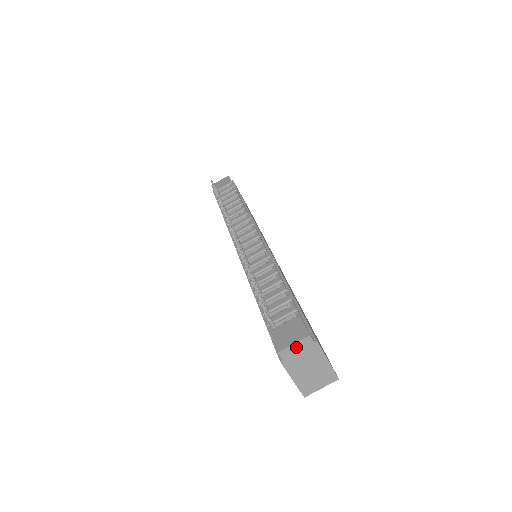
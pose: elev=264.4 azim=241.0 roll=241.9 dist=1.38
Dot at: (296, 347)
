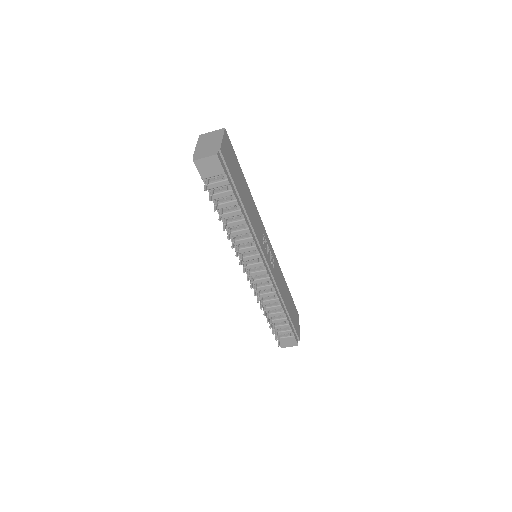
Dot at: (290, 345)
